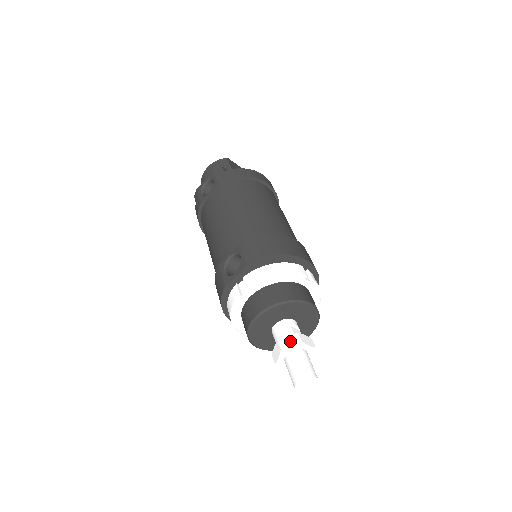
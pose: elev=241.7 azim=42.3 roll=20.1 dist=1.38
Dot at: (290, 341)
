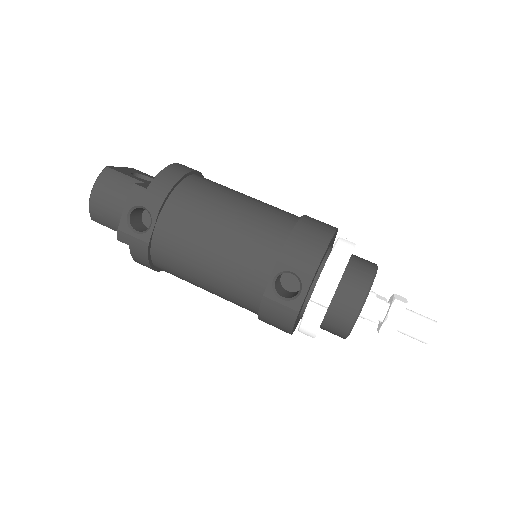
Dot at: (397, 311)
